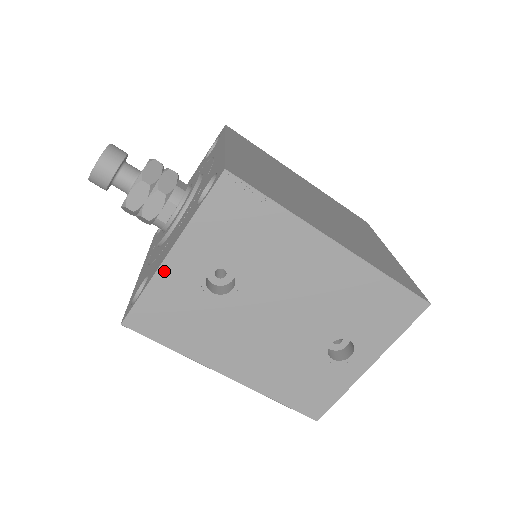
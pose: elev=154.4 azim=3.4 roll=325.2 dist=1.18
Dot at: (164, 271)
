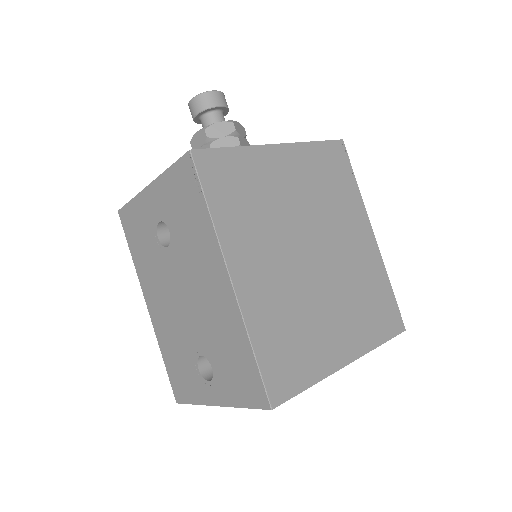
Dot at: (143, 196)
